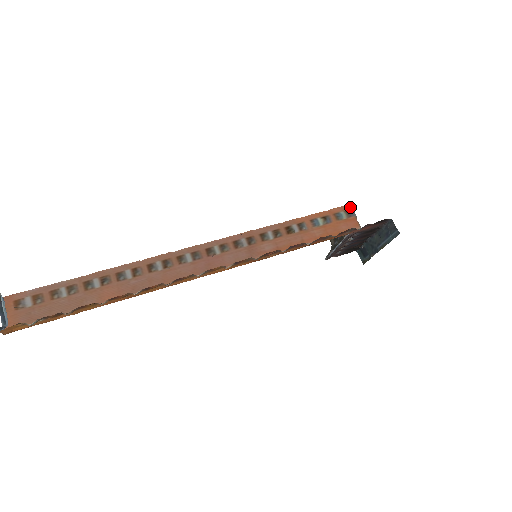
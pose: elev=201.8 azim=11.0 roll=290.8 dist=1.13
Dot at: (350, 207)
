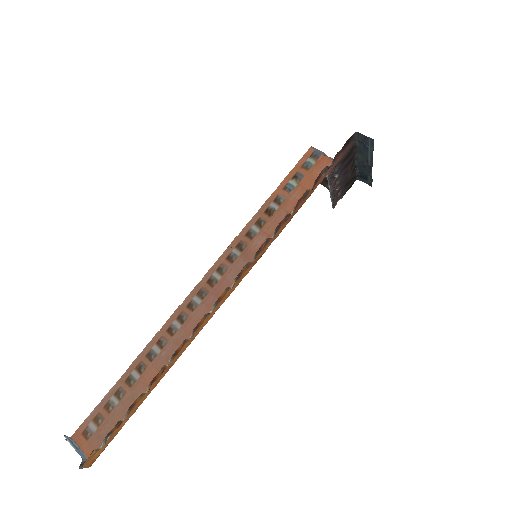
Dot at: (313, 149)
